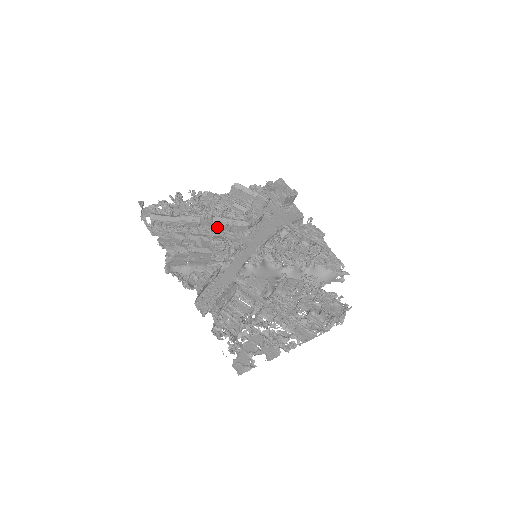
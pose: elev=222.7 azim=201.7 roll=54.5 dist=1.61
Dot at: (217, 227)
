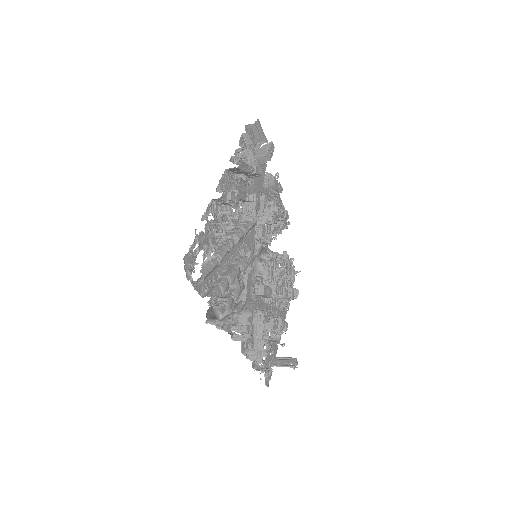
Dot at: occluded
